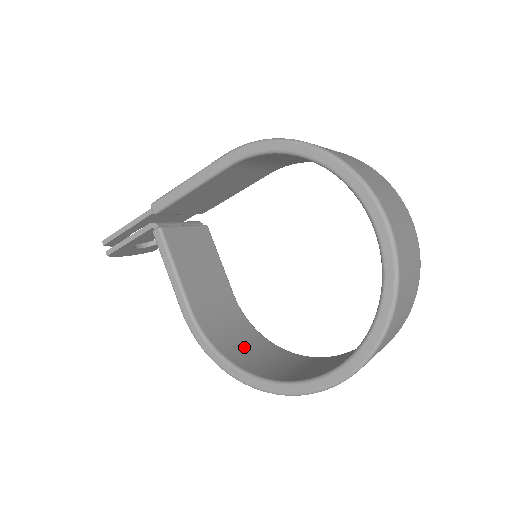
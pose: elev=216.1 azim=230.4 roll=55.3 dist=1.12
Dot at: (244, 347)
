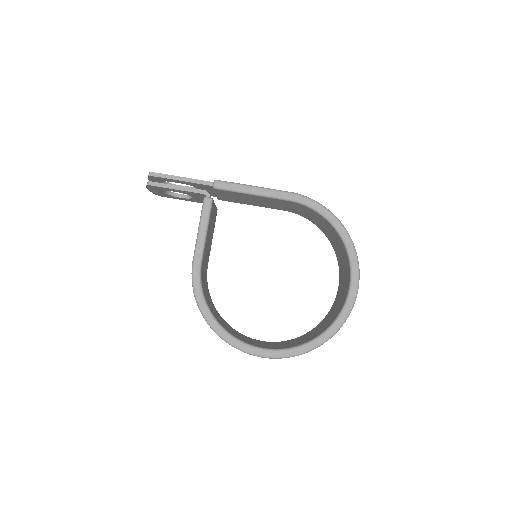
Dot at: (211, 306)
